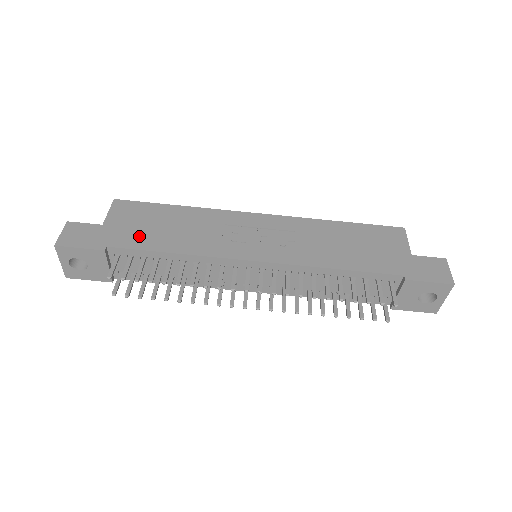
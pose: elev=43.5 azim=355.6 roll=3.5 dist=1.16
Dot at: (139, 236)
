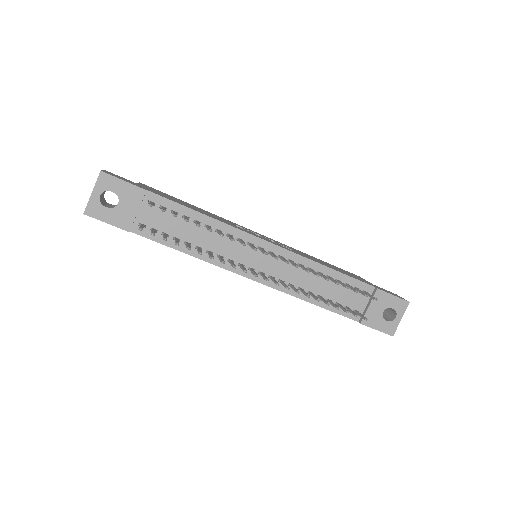
Dot at: (171, 199)
